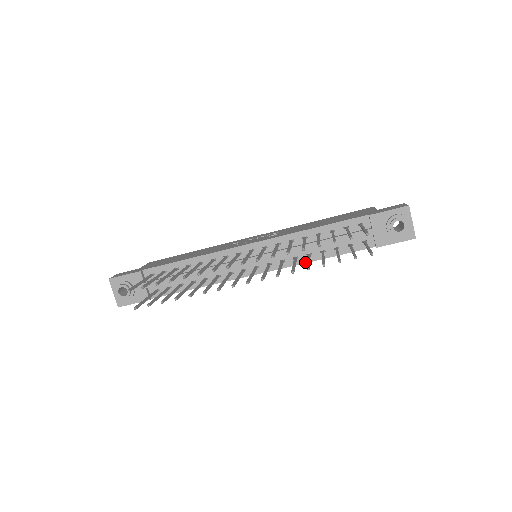
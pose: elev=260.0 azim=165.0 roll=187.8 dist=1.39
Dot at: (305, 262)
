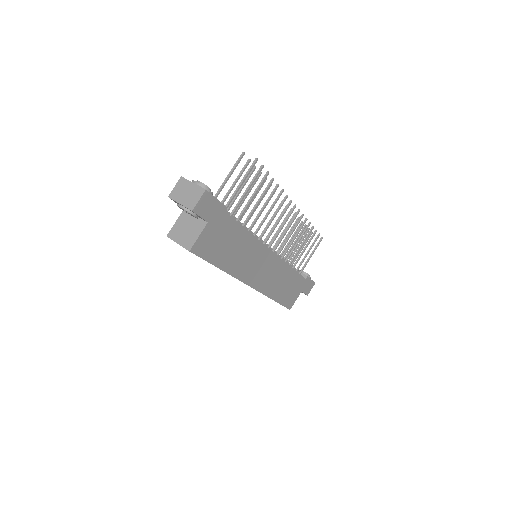
Dot at: (287, 264)
